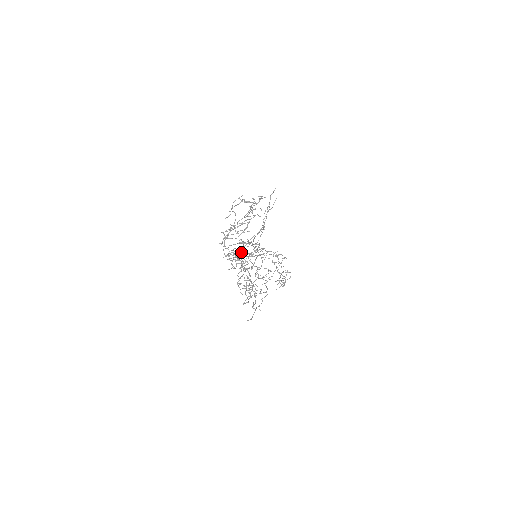
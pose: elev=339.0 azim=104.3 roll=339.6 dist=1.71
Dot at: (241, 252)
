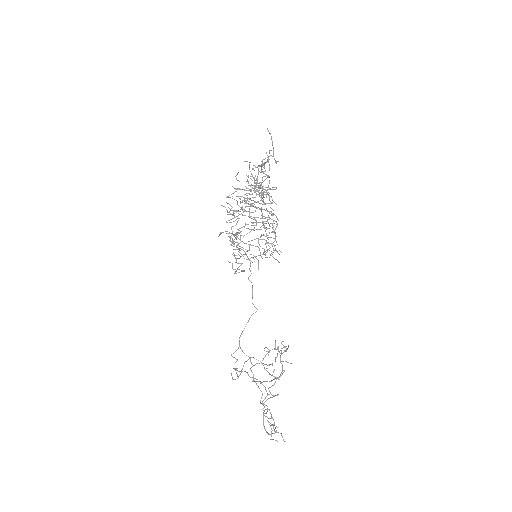
Dot at: occluded
